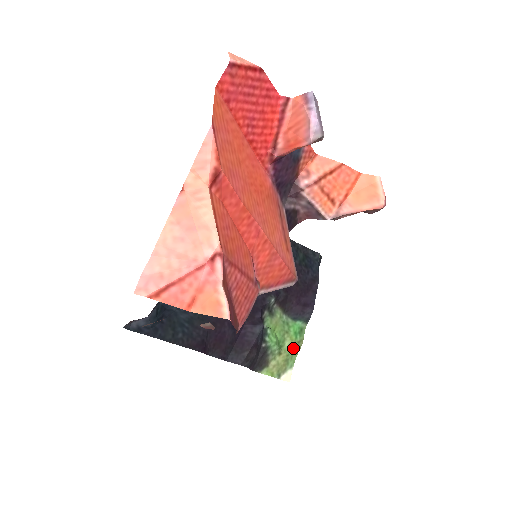
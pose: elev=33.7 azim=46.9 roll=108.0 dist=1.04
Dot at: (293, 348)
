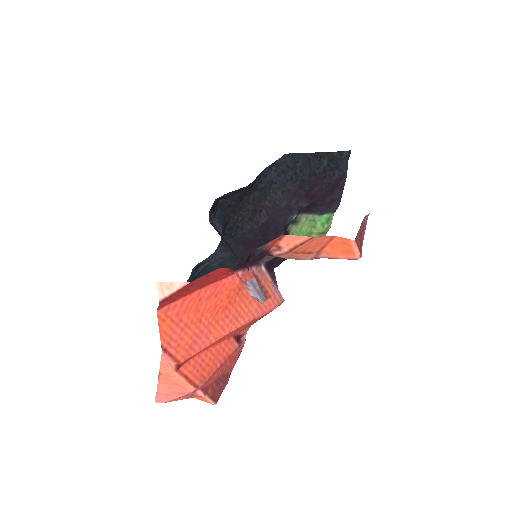
Dot at: (321, 233)
